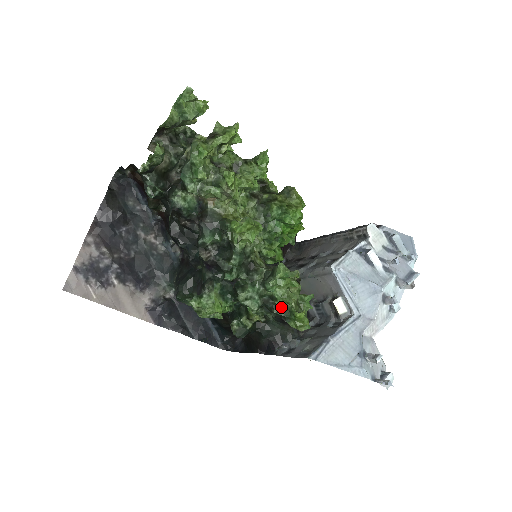
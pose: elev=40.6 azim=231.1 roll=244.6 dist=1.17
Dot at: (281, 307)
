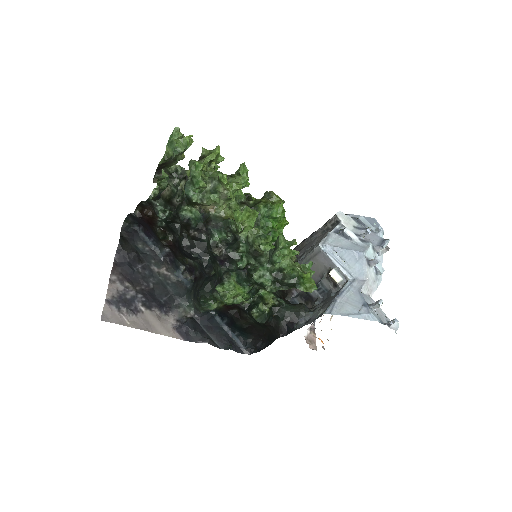
Dot at: (290, 277)
